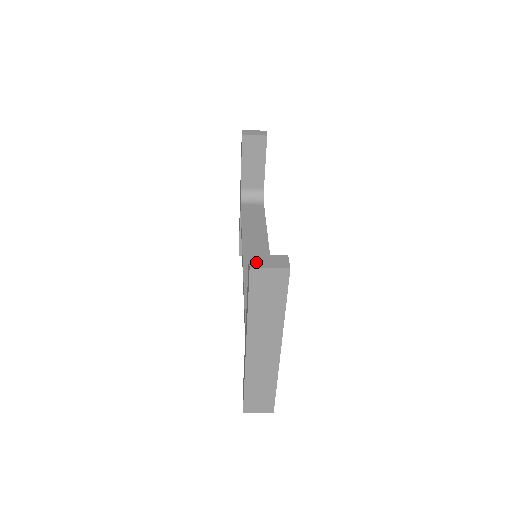
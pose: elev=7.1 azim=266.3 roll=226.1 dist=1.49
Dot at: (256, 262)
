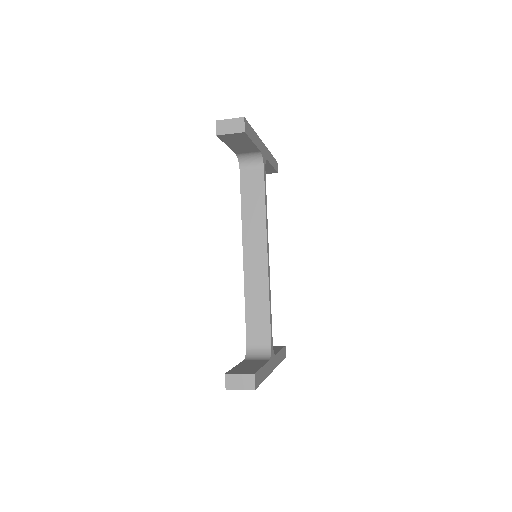
Dot at: (230, 383)
